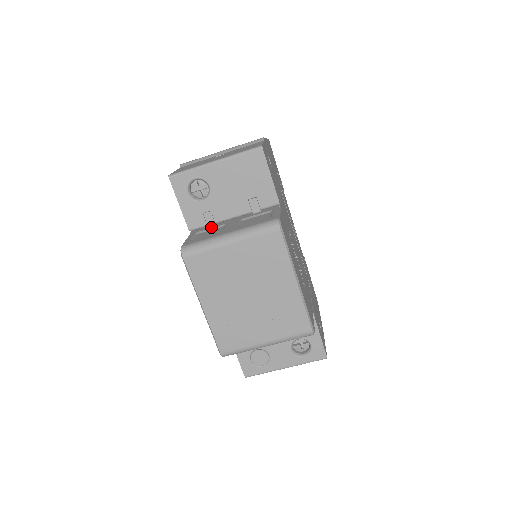
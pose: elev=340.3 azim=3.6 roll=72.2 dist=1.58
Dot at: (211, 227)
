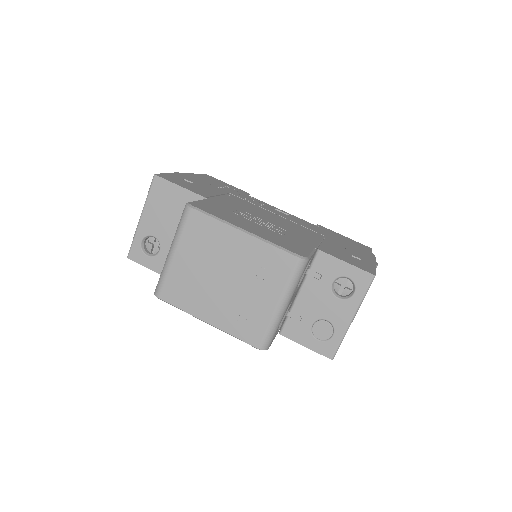
Dot at: occluded
